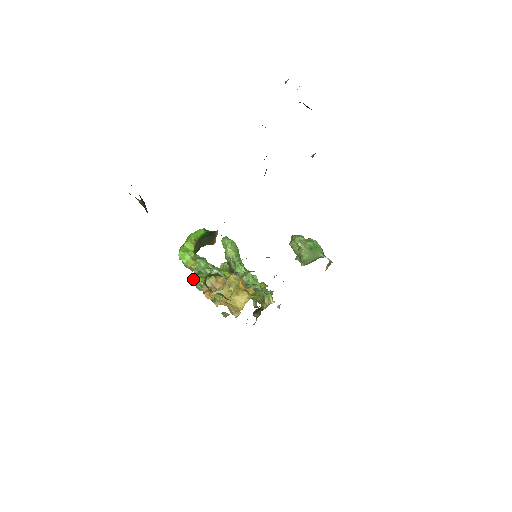
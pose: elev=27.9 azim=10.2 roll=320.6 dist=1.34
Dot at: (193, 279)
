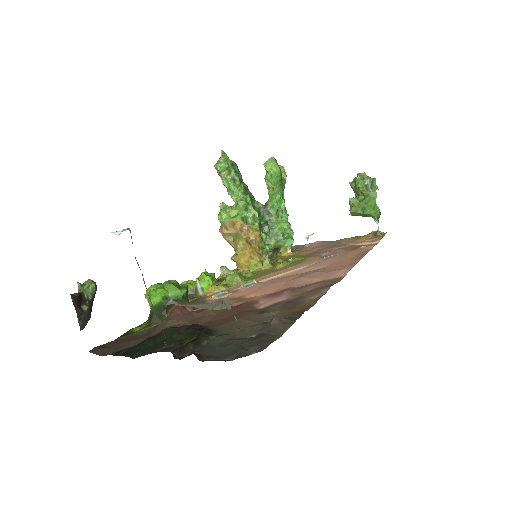
Dot at: occluded
